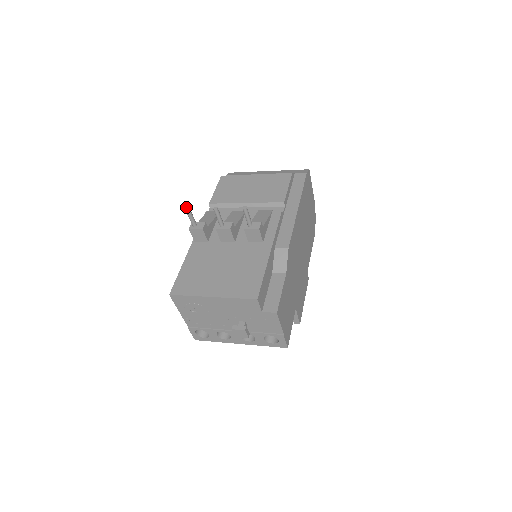
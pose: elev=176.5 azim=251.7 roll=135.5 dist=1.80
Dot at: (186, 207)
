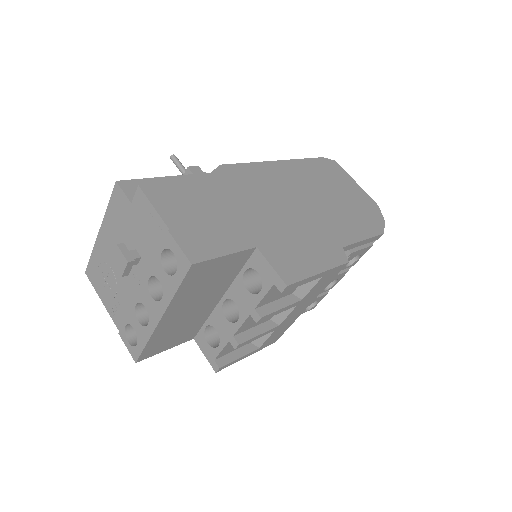
Dot at: occluded
